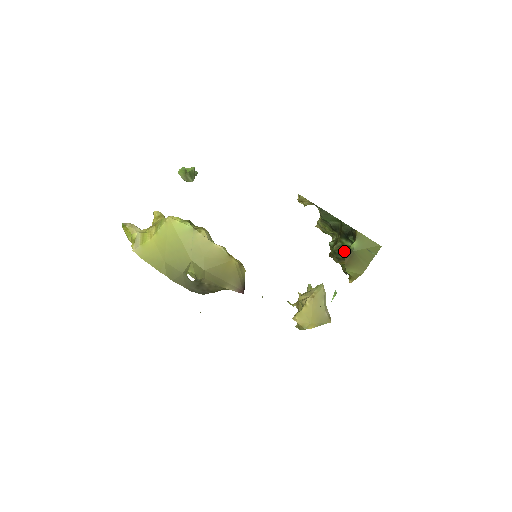
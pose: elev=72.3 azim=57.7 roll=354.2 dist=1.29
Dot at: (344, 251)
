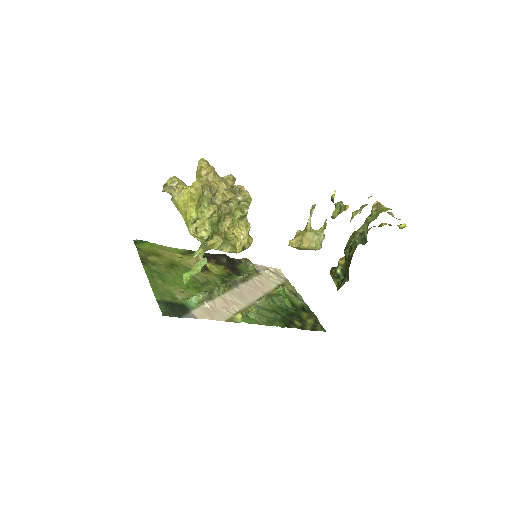
Dot at: (346, 260)
